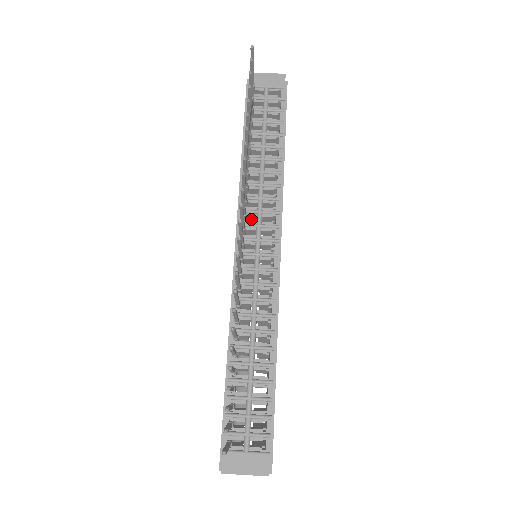
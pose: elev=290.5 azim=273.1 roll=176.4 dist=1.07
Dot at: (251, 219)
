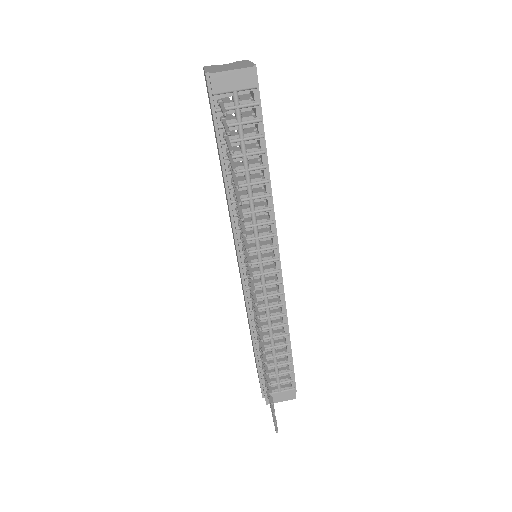
Dot at: occluded
